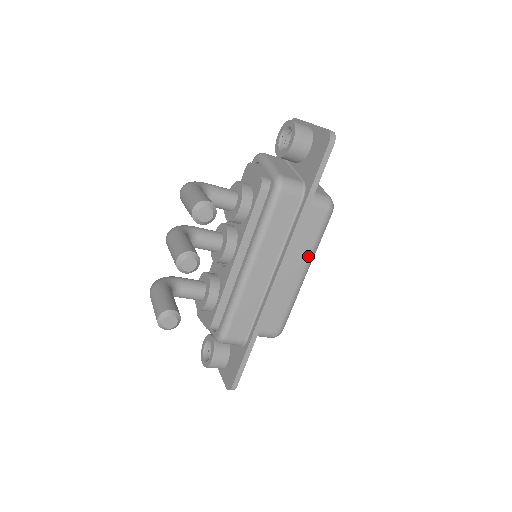
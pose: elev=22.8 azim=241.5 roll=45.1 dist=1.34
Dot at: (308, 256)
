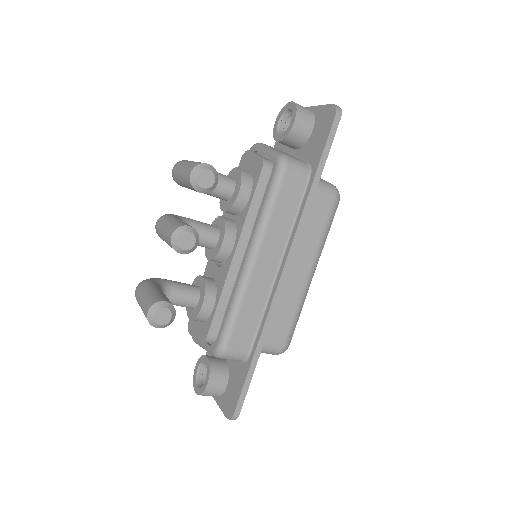
Dot at: (315, 252)
